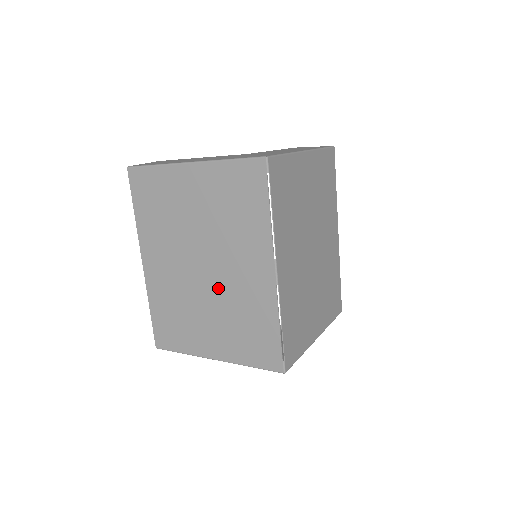
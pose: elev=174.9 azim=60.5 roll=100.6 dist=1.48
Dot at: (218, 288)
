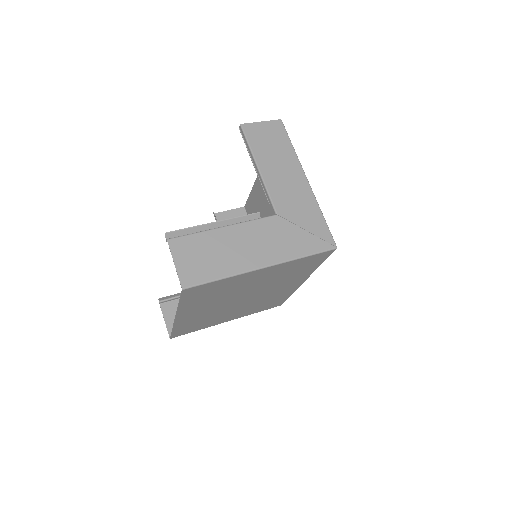
Dot at: (252, 301)
